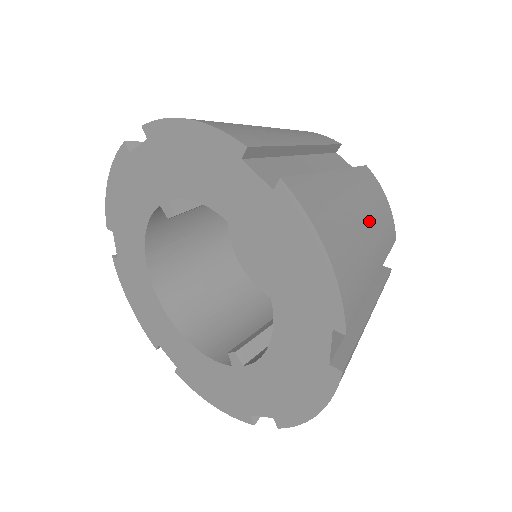
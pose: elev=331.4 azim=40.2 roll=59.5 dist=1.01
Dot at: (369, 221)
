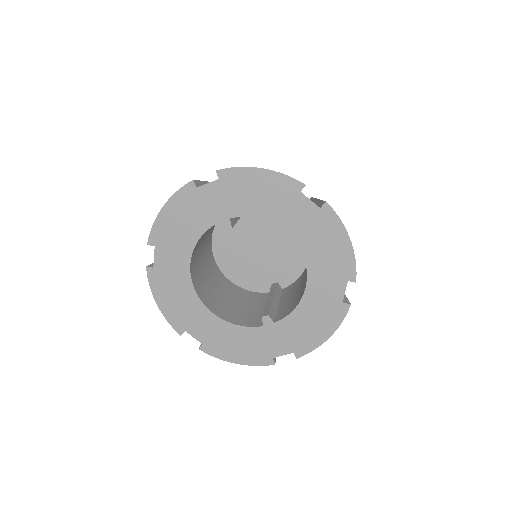
Dot at: occluded
